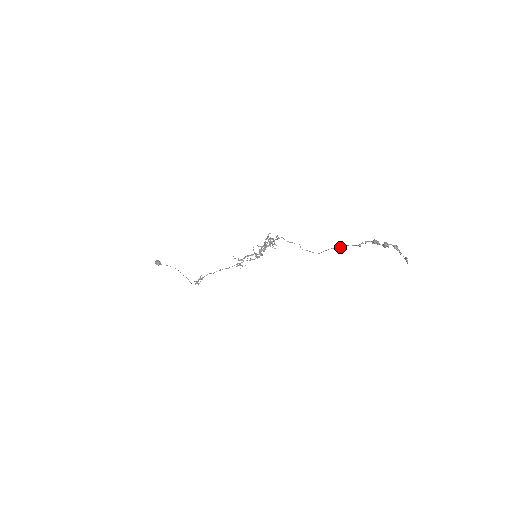
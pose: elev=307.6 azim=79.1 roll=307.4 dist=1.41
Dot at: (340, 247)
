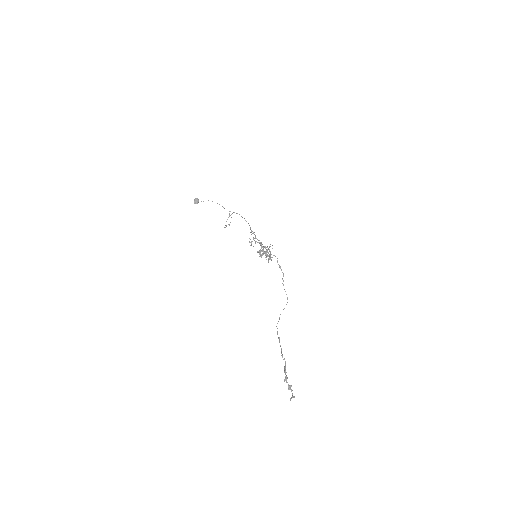
Dot at: occluded
